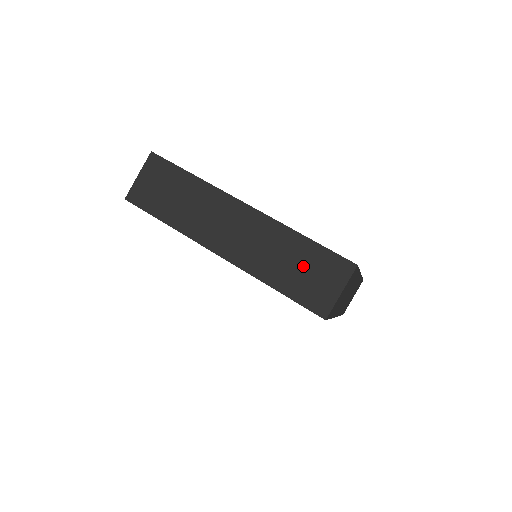
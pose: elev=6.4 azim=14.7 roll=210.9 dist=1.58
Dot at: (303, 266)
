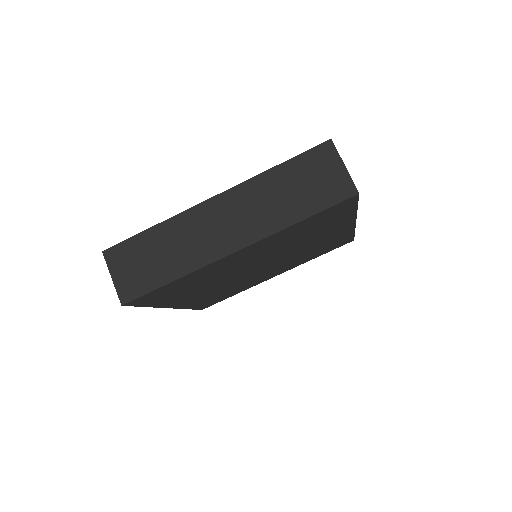
Dot at: (300, 183)
